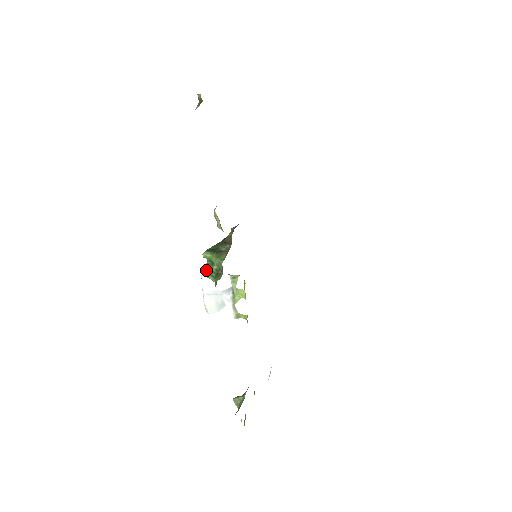
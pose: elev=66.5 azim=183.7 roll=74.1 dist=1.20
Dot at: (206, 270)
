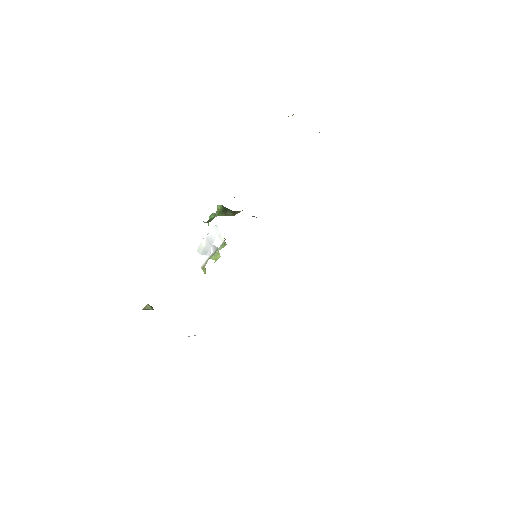
Dot at: (211, 215)
